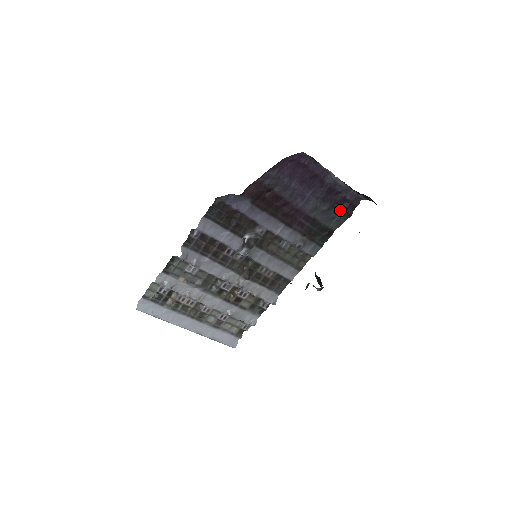
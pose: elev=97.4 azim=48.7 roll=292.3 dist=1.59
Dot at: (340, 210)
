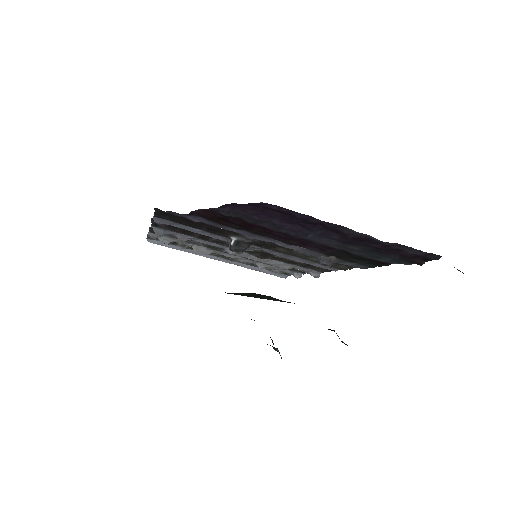
Dot at: (394, 254)
